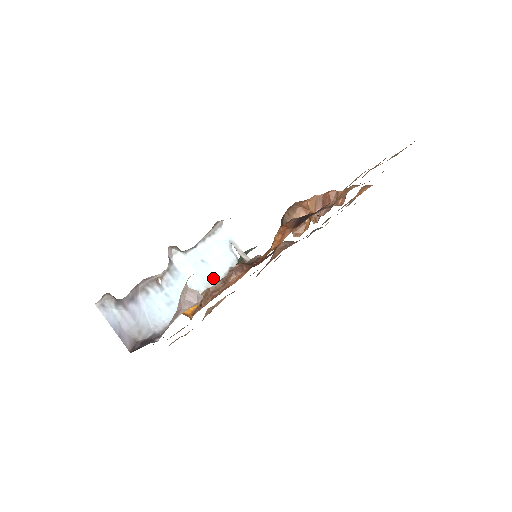
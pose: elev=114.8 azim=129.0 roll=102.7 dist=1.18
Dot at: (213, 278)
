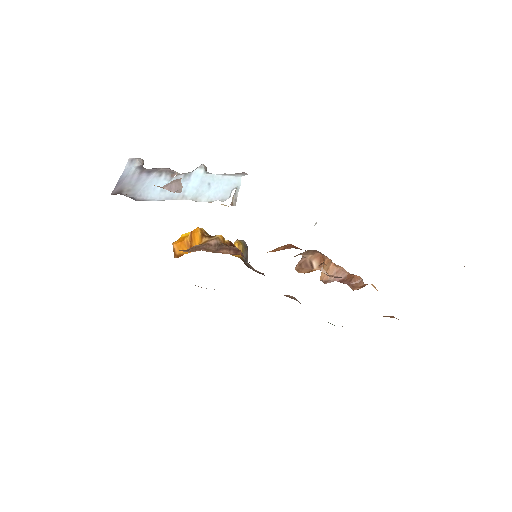
Dot at: (202, 198)
